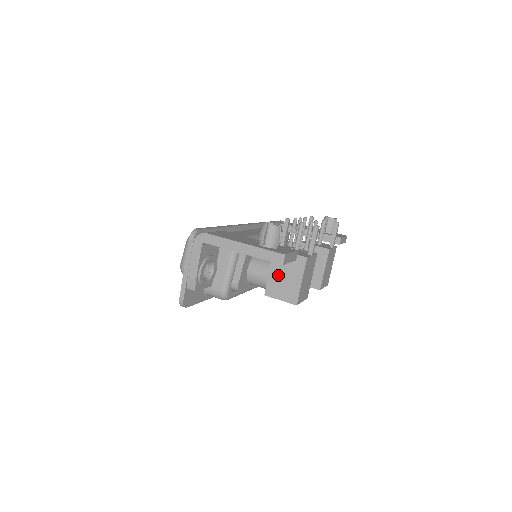
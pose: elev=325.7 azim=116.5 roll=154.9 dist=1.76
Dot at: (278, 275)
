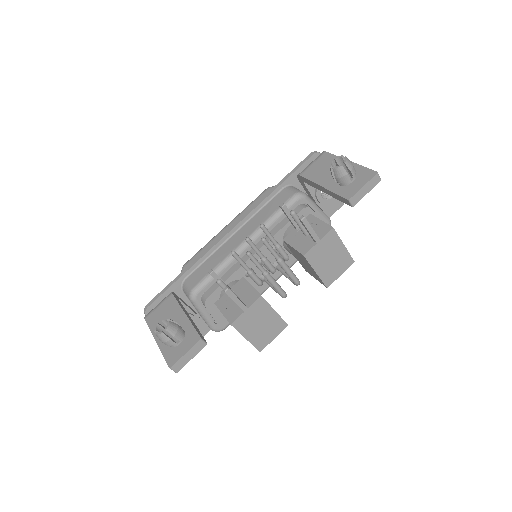
Dot at: occluded
